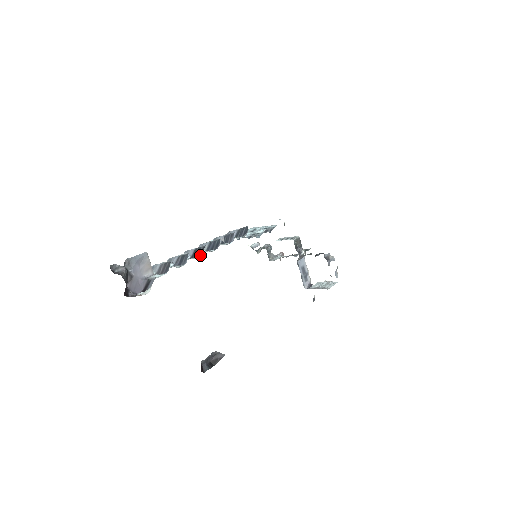
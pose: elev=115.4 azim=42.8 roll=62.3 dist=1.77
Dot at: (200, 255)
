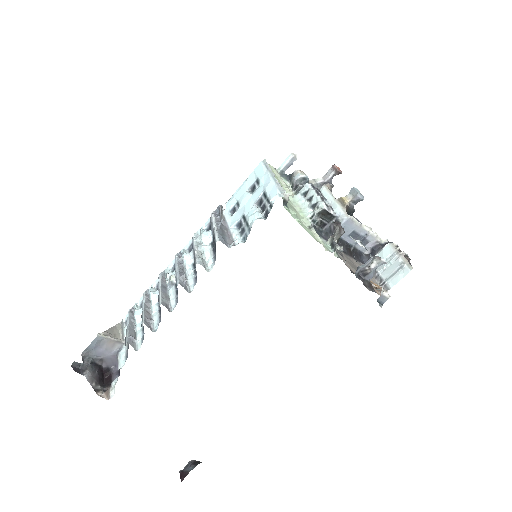
Dot at: (159, 316)
